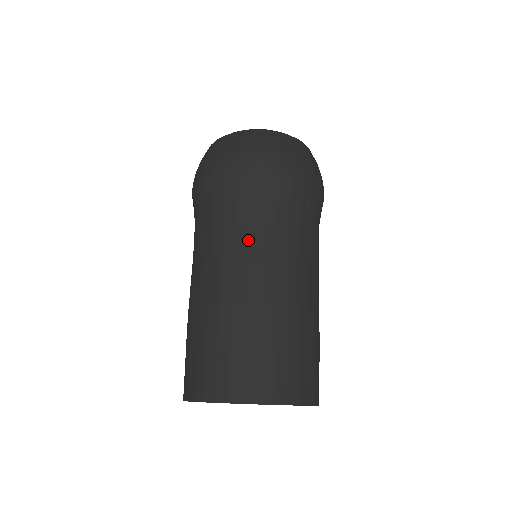
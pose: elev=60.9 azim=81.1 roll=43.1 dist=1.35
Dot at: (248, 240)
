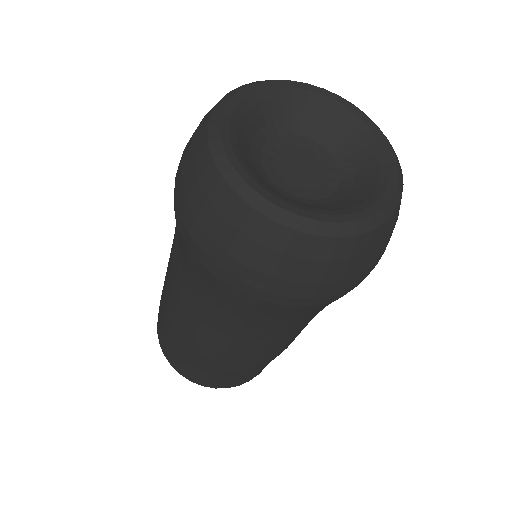
Dot at: (251, 337)
